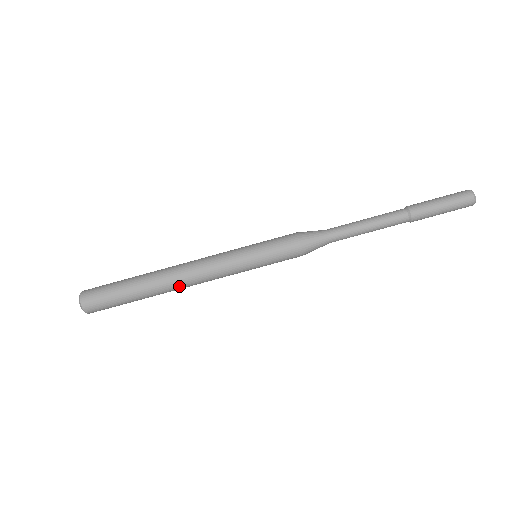
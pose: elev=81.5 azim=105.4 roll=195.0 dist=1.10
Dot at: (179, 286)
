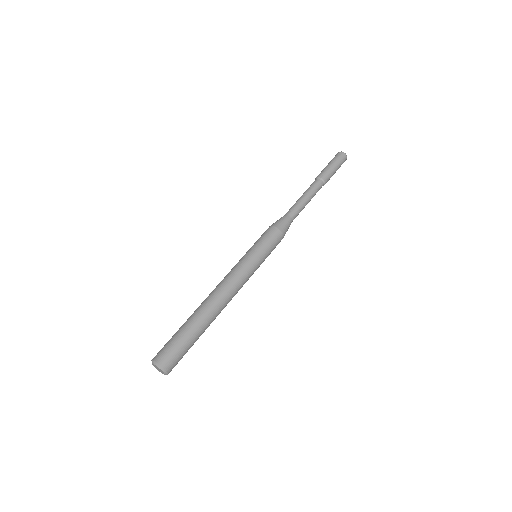
Dot at: (217, 299)
